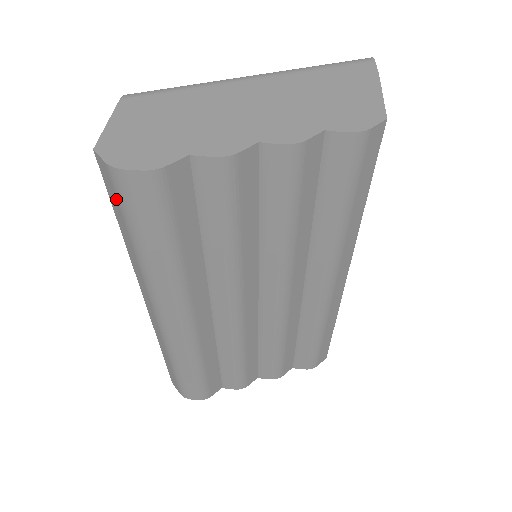
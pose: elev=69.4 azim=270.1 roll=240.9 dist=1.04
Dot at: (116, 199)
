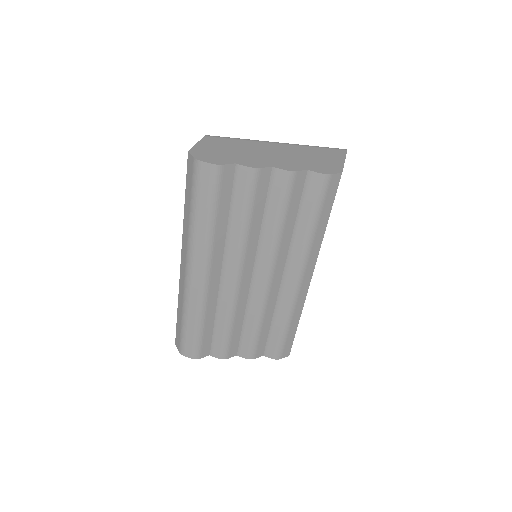
Dot at: (191, 180)
